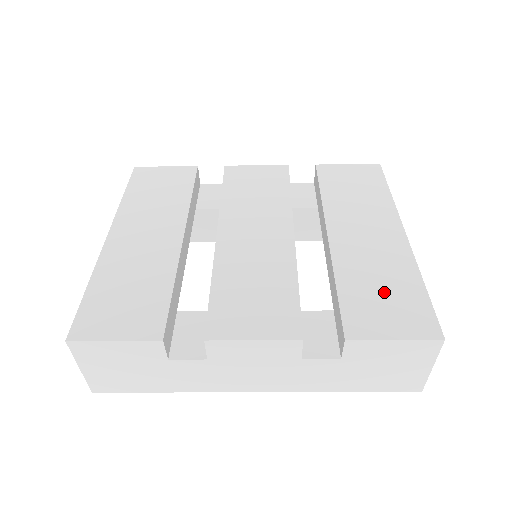
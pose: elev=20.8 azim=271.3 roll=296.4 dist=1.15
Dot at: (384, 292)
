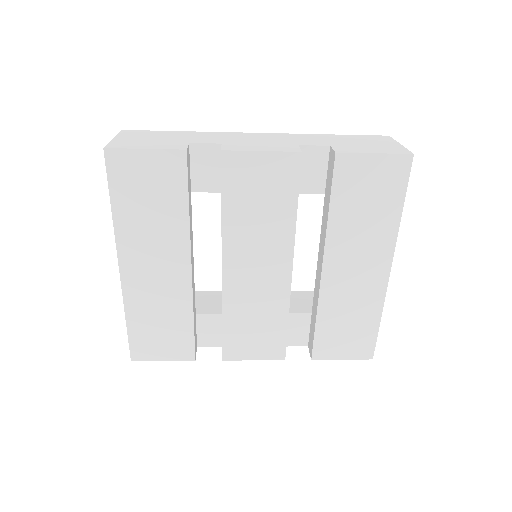
Dot at: (349, 327)
